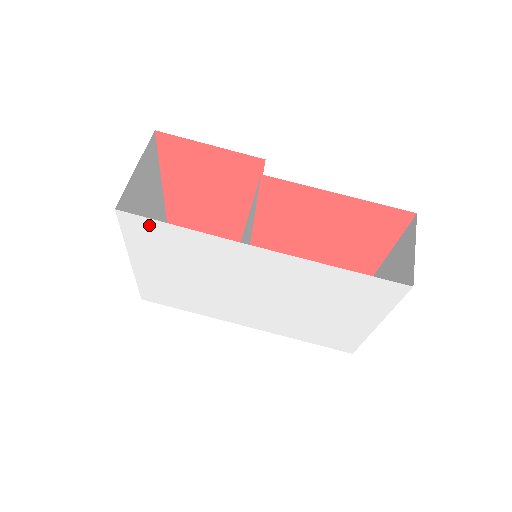
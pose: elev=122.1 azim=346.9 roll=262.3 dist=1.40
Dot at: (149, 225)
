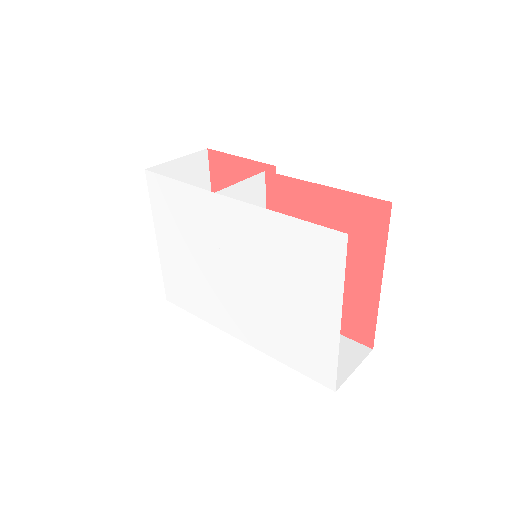
Dot at: (163, 184)
